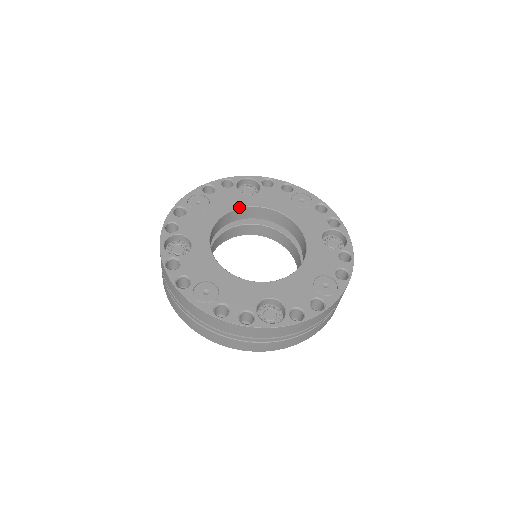
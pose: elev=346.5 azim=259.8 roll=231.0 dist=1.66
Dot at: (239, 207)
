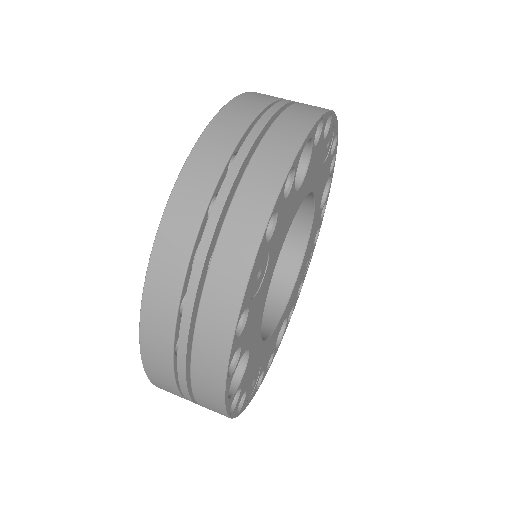
Dot at: occluded
